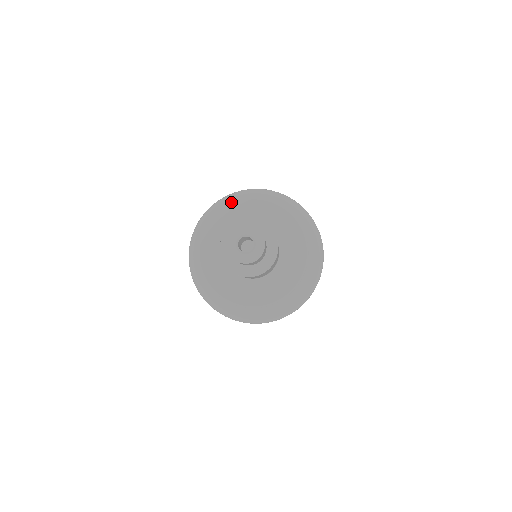
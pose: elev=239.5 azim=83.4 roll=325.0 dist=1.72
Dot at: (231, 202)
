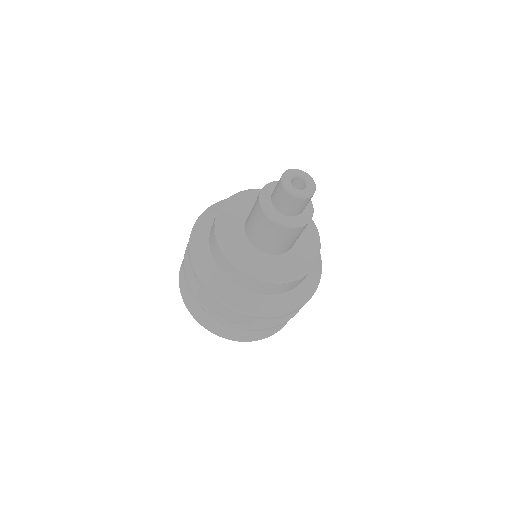
Dot at: occluded
